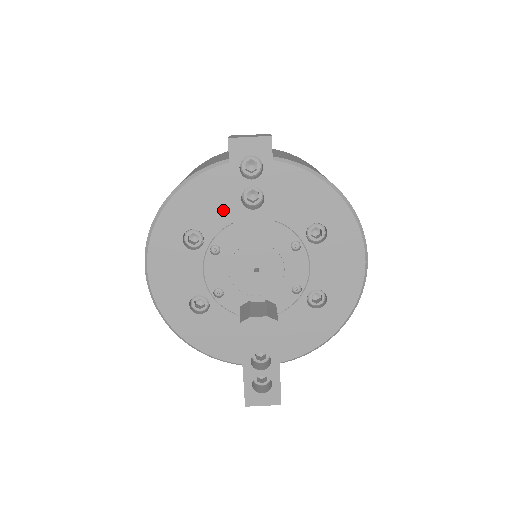
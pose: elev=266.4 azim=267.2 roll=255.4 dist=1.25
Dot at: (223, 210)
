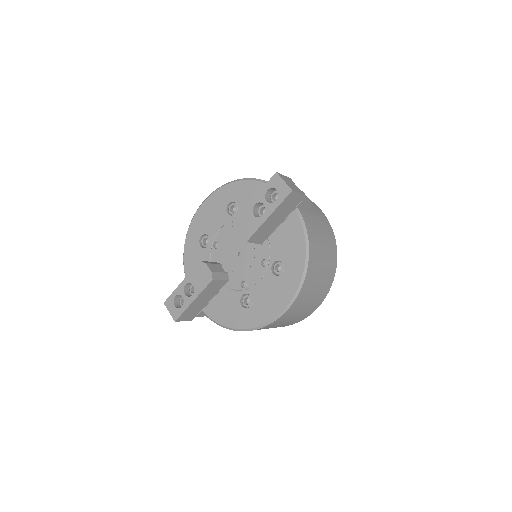
Dot at: occluded
